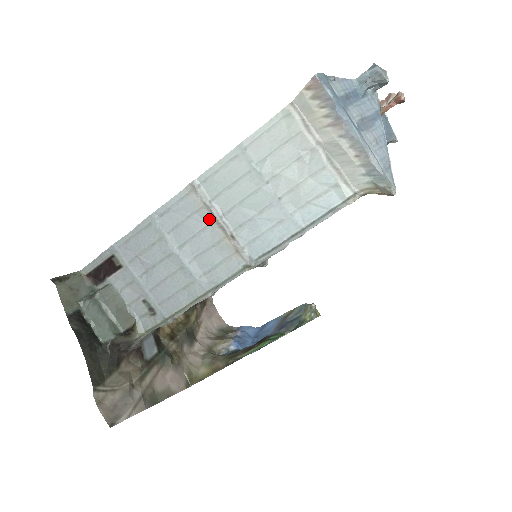
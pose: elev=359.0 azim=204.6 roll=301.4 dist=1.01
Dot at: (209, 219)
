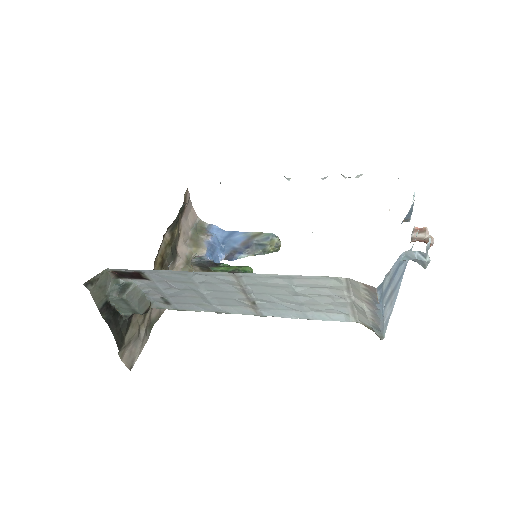
Dot at: (240, 290)
